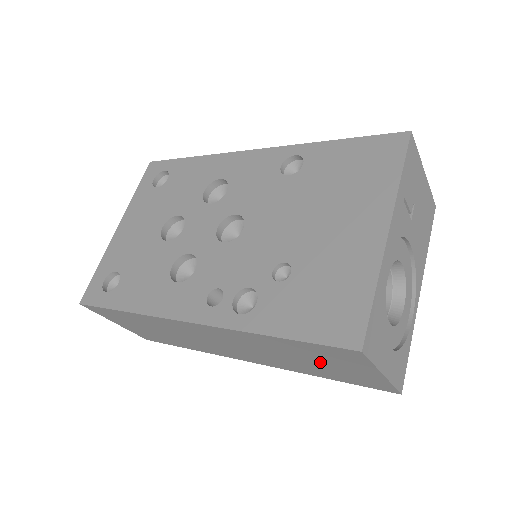
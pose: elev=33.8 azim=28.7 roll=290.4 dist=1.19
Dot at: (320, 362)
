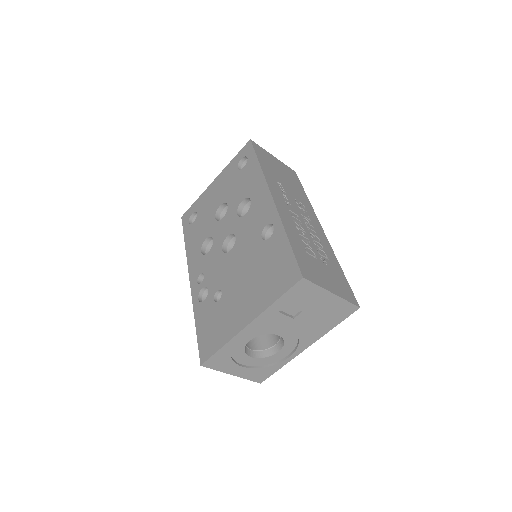
Dot at: occluded
